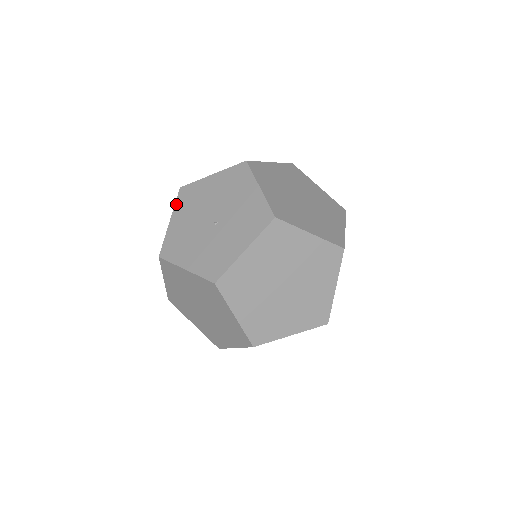
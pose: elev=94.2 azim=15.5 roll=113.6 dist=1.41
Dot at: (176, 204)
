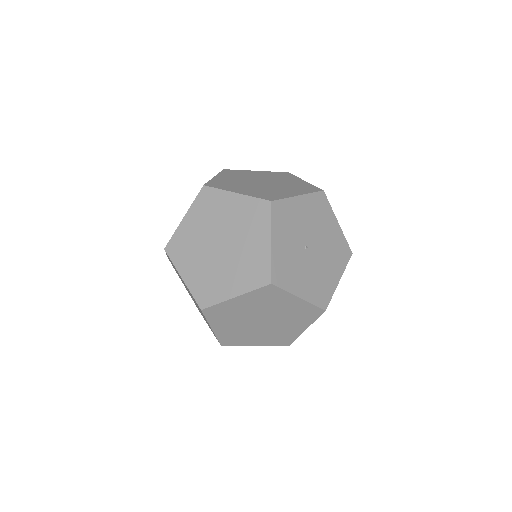
Dot at: occluded
